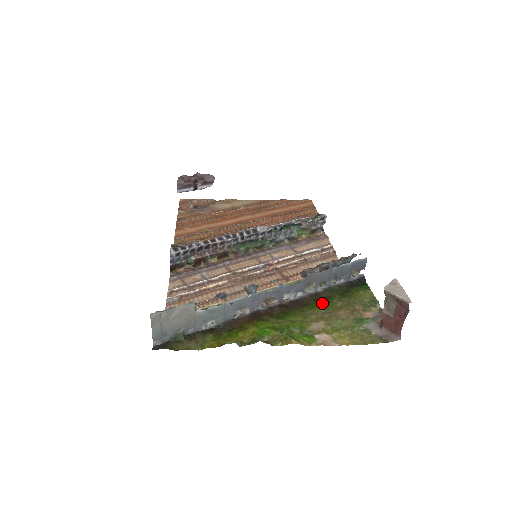
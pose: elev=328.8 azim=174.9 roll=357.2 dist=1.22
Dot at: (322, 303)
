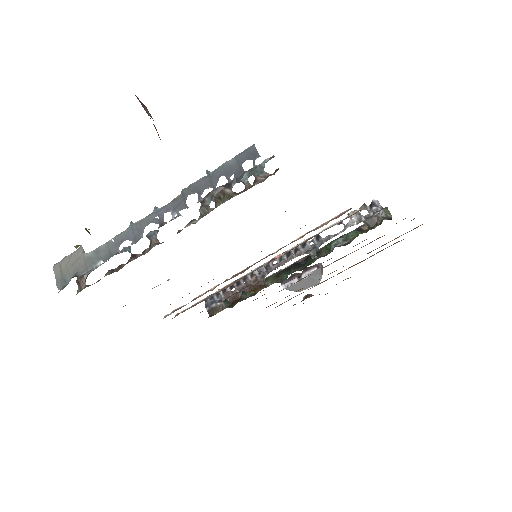
Dot at: occluded
